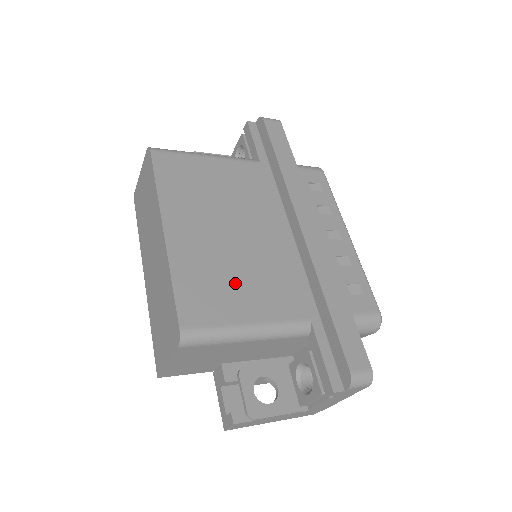
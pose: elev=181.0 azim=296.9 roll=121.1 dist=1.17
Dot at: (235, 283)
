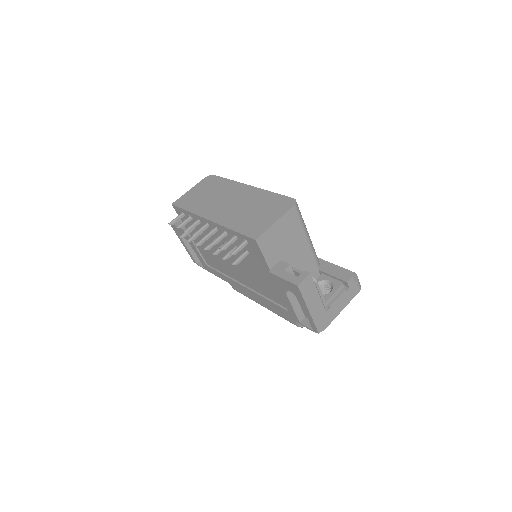
Dot at: occluded
